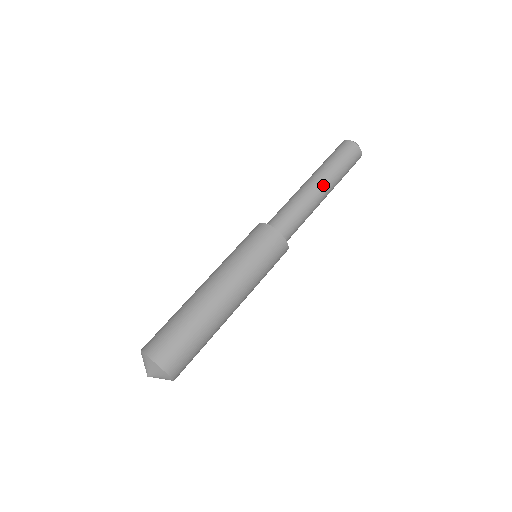
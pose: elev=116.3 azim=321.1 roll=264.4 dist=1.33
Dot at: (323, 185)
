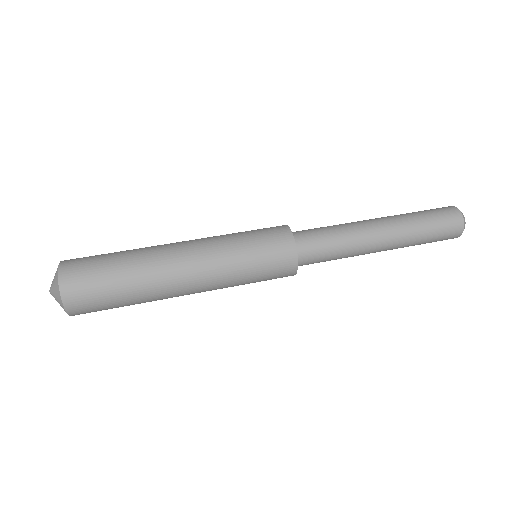
Dot at: (388, 232)
